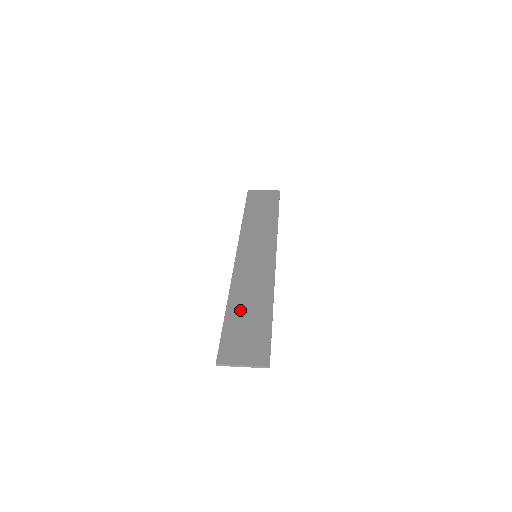
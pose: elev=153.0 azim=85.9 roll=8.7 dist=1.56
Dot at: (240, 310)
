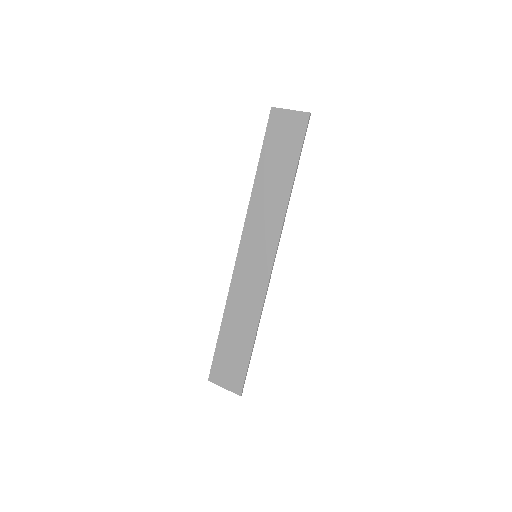
Dot at: (230, 331)
